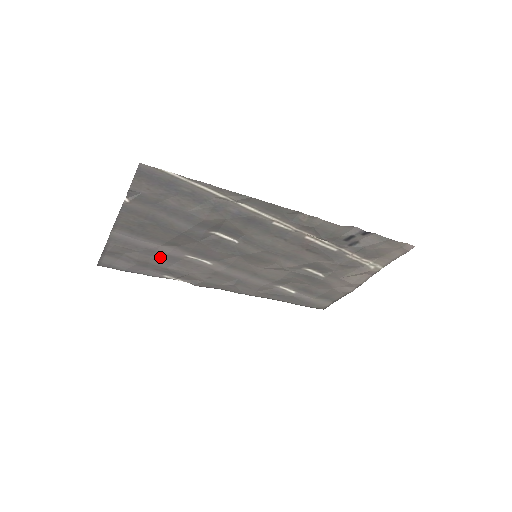
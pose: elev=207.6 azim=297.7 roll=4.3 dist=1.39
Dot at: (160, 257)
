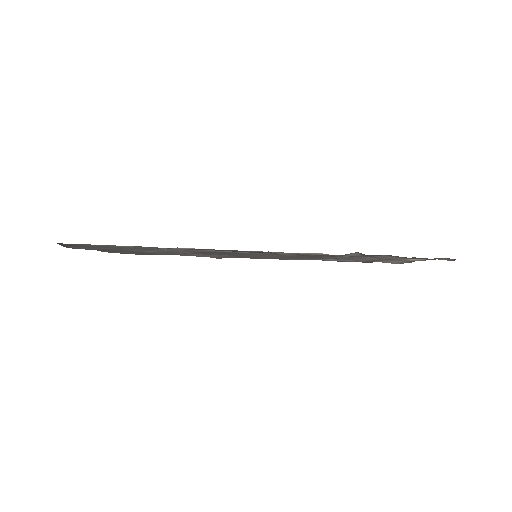
Dot at: occluded
